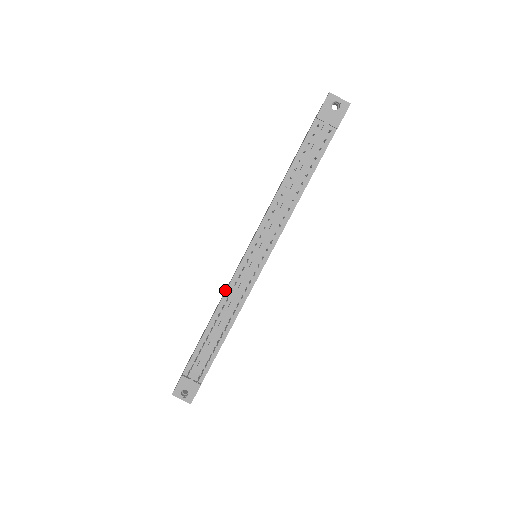
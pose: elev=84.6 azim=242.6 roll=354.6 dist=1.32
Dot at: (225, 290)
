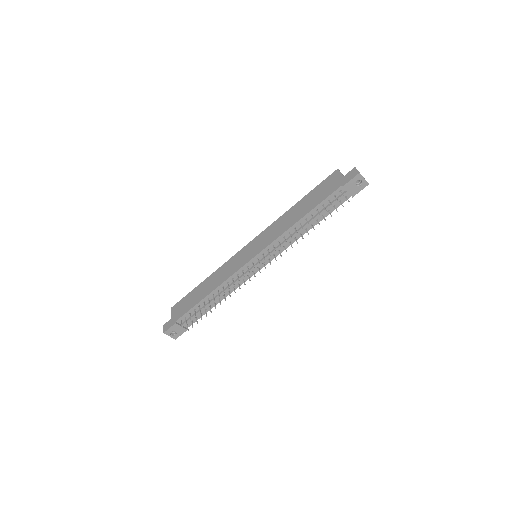
Dot at: (222, 270)
